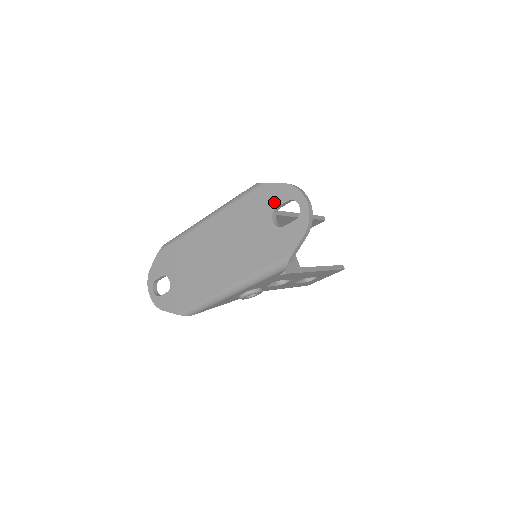
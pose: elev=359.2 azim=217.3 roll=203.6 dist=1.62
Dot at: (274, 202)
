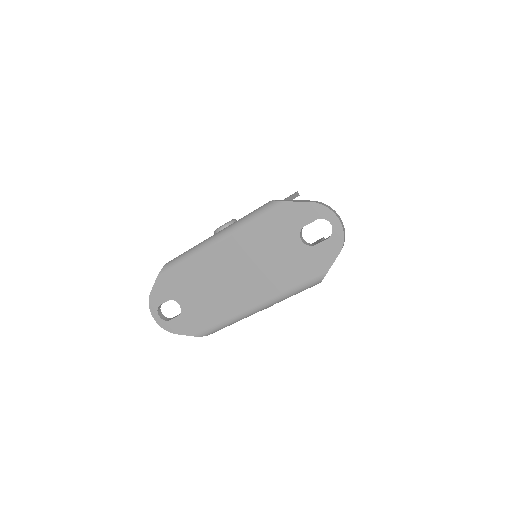
Dot at: (300, 221)
